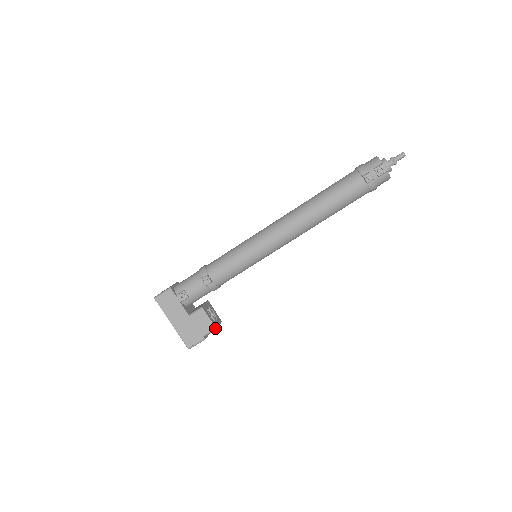
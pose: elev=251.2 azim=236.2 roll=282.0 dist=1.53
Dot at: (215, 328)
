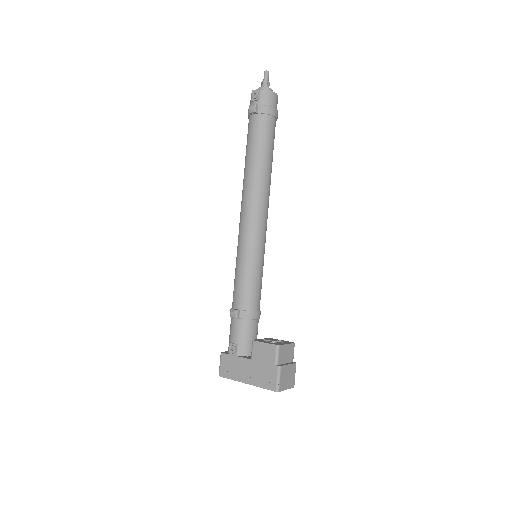
Dot at: (276, 346)
